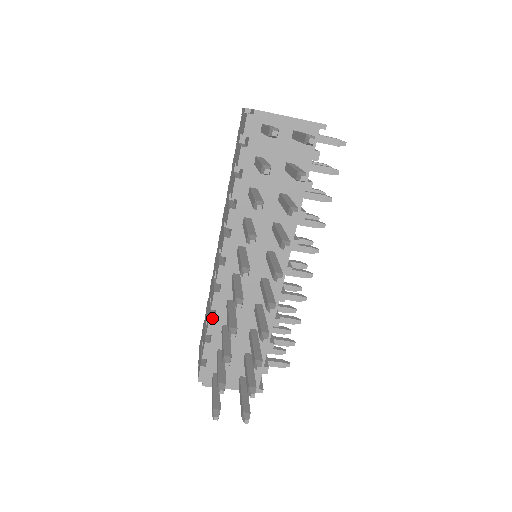
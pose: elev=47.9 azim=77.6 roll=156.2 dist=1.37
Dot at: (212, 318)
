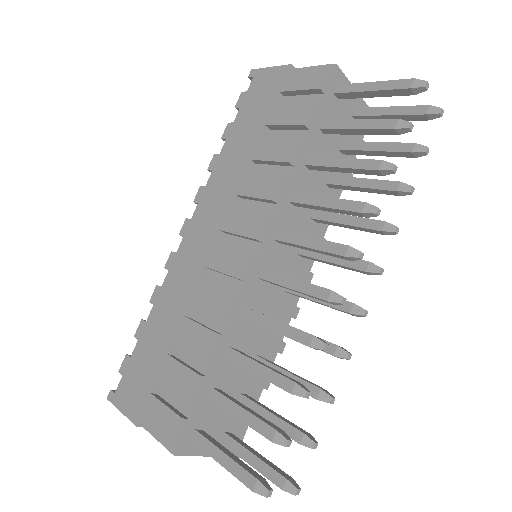
Dot at: (220, 335)
